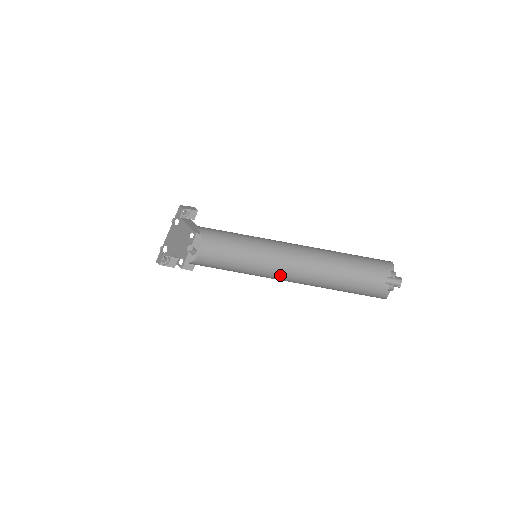
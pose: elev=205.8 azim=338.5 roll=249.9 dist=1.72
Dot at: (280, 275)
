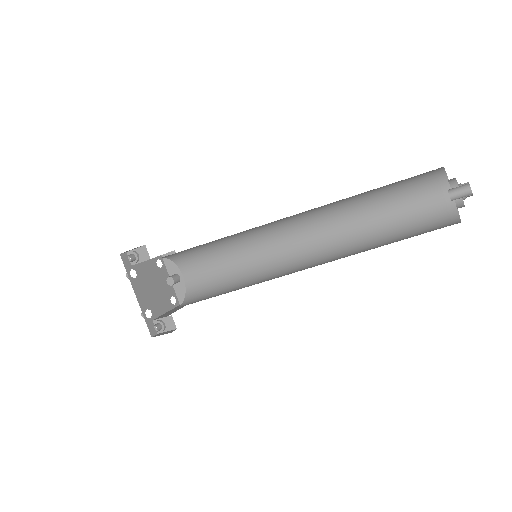
Dot at: (299, 255)
